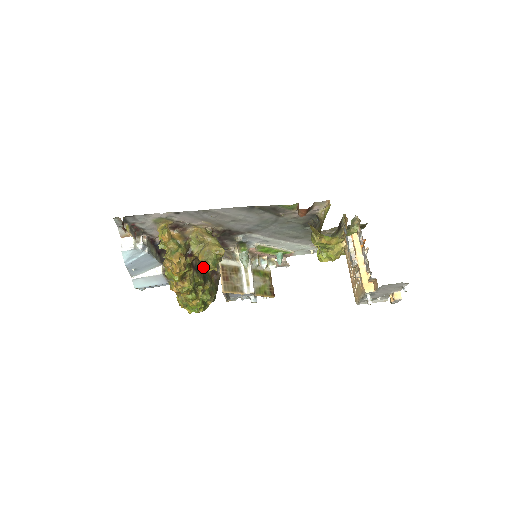
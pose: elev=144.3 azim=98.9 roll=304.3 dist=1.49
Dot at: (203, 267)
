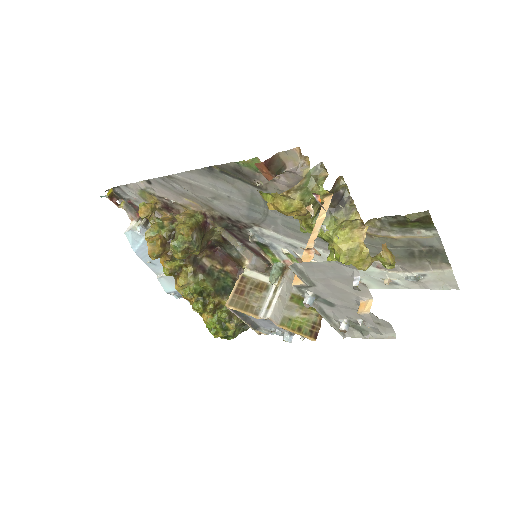
Dot at: (231, 278)
